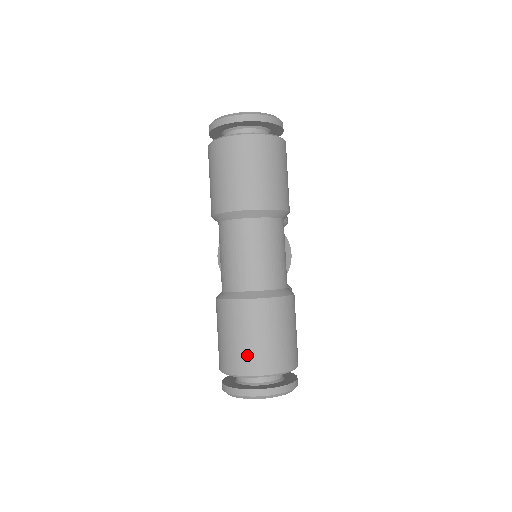
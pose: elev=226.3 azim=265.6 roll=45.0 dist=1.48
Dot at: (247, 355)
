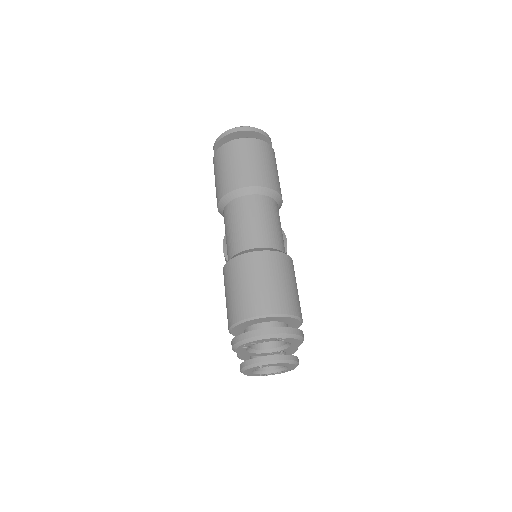
Dot at: (255, 298)
